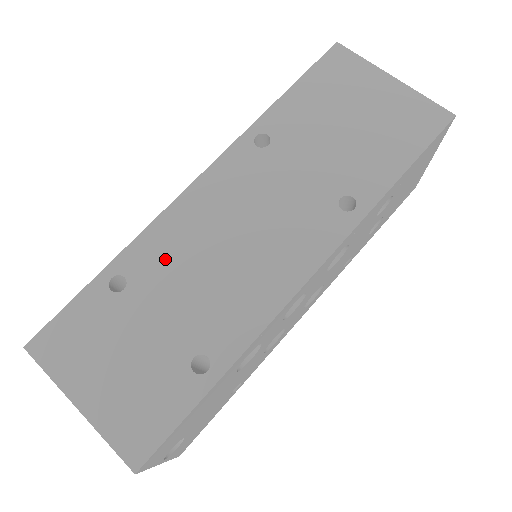
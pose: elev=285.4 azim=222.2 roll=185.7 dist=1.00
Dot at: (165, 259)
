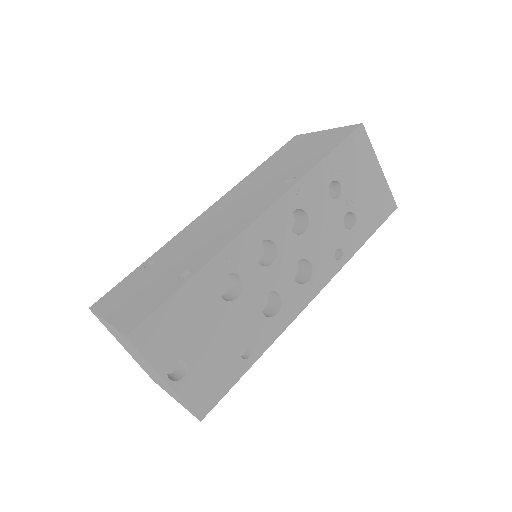
Dot at: (178, 244)
